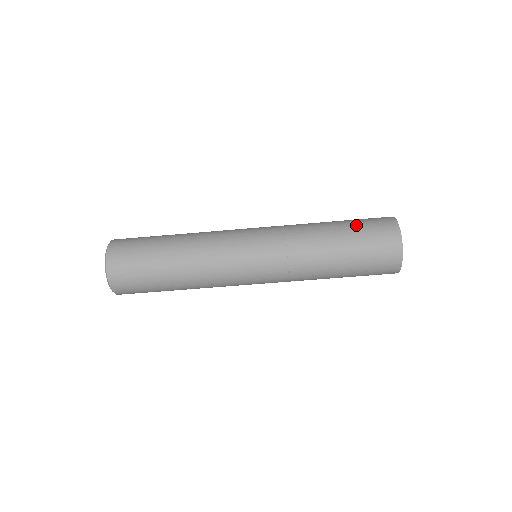
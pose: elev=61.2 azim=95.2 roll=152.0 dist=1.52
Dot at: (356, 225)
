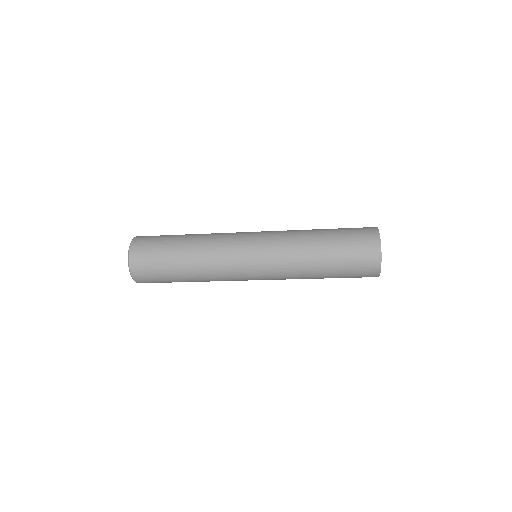
Dot at: (344, 259)
